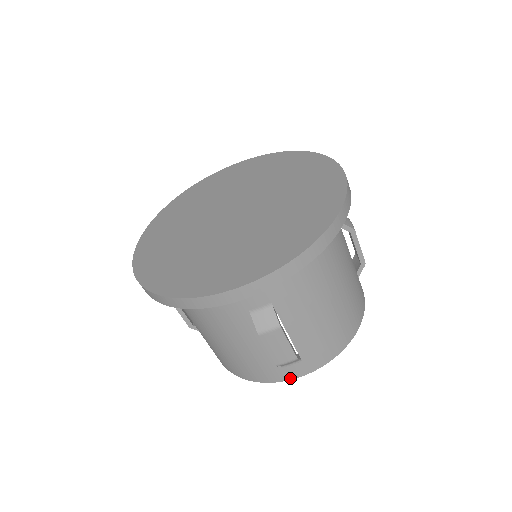
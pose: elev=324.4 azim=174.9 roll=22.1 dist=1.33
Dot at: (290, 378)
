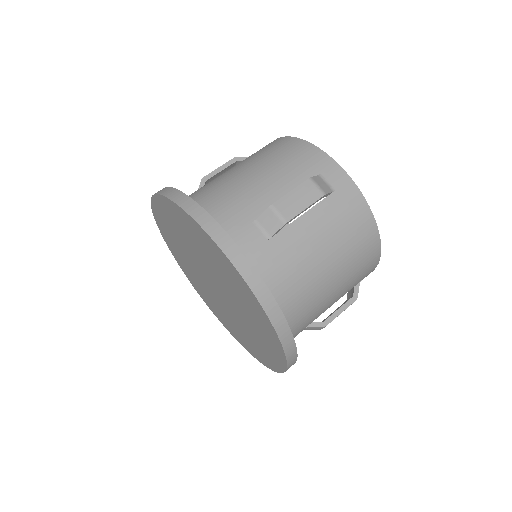
Dot at: occluded
